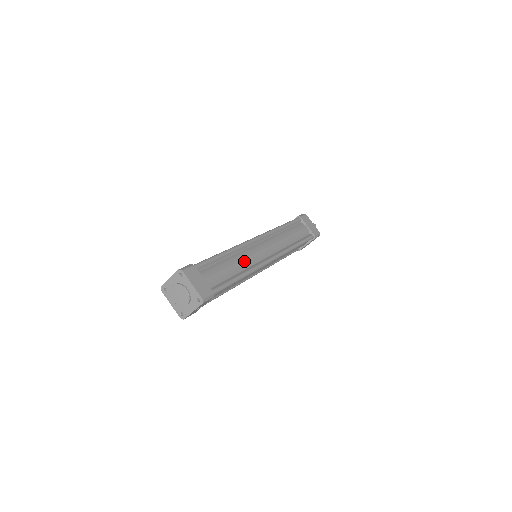
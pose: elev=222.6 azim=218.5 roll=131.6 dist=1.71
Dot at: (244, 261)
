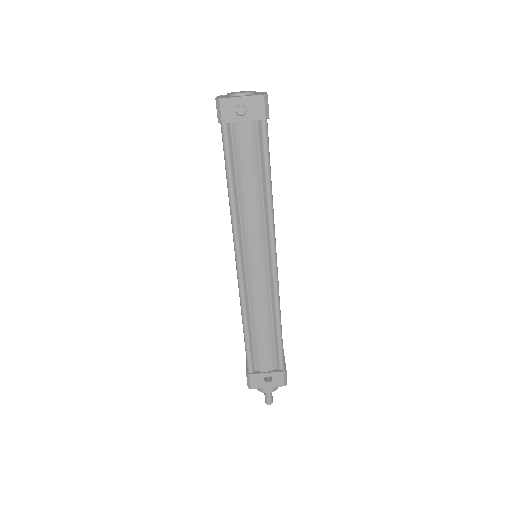
Dot at: occluded
